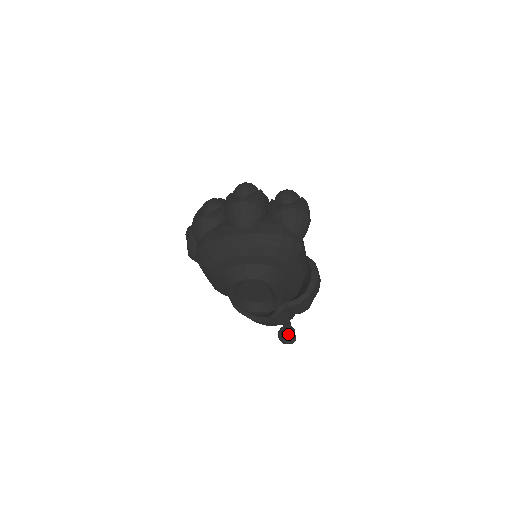
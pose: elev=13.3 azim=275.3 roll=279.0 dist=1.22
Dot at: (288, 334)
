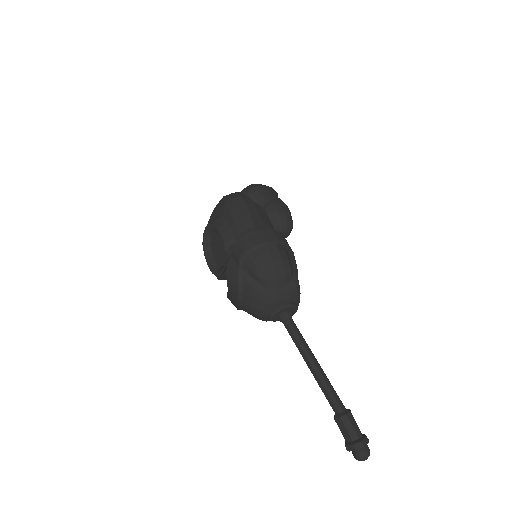
Dot at: (334, 409)
